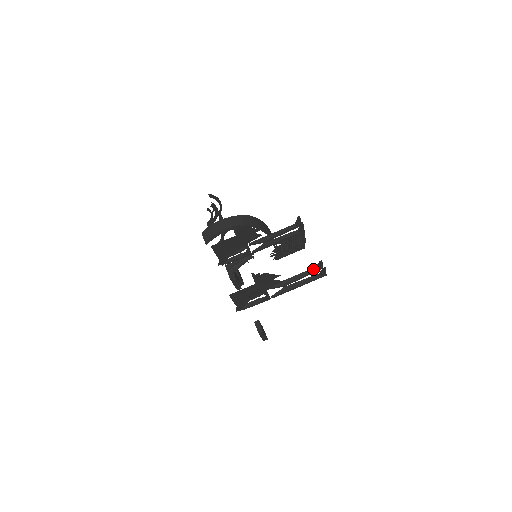
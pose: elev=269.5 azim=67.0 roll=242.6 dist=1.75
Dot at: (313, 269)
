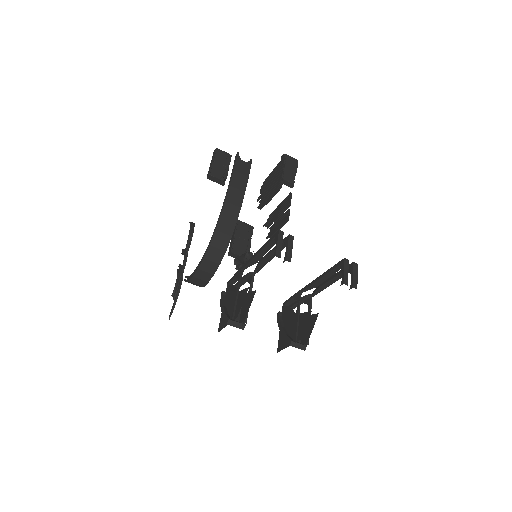
Dot at: (338, 268)
